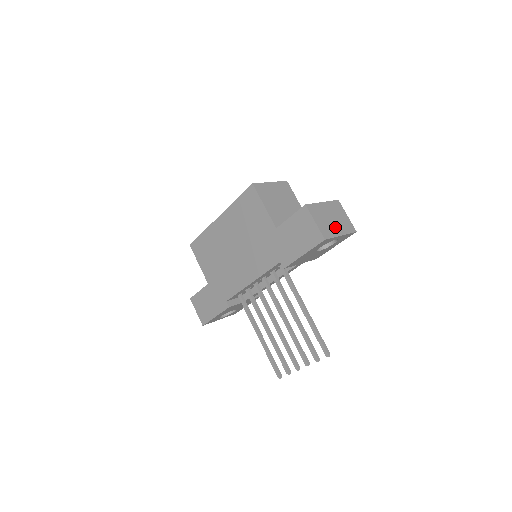
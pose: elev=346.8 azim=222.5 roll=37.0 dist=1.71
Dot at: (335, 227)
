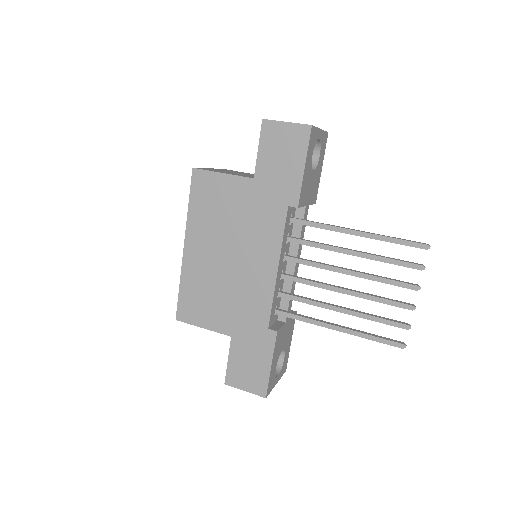
Dot at: occluded
